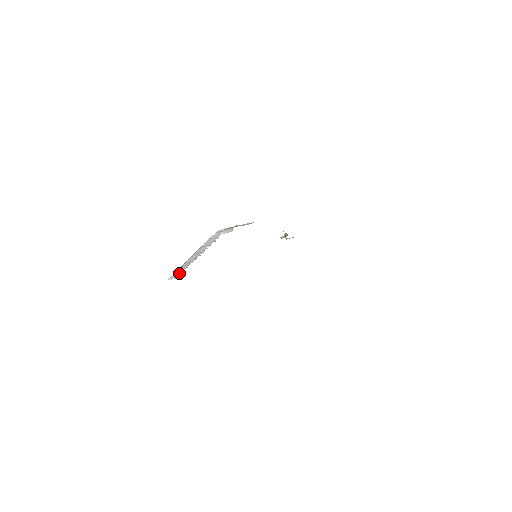
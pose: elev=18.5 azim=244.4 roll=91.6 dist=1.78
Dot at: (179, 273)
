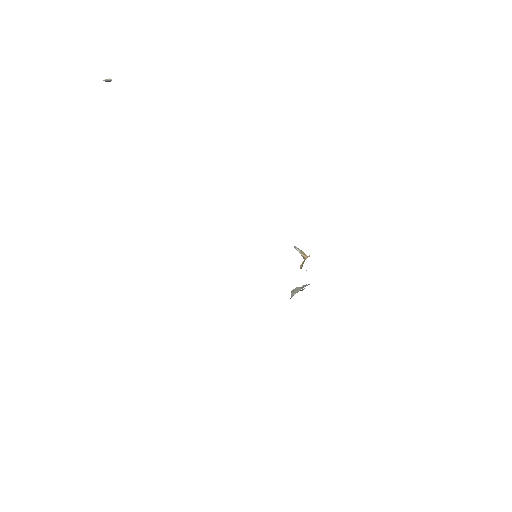
Dot at: occluded
